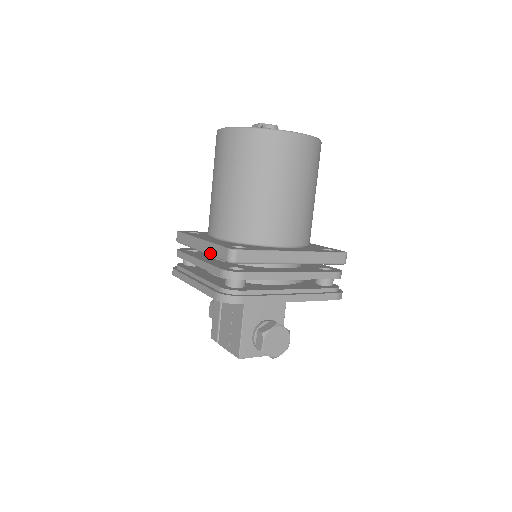
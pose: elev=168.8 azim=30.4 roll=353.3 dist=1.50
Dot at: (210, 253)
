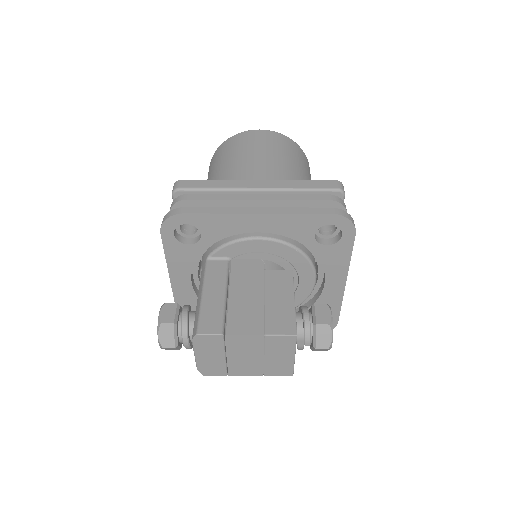
Dot at: (294, 187)
